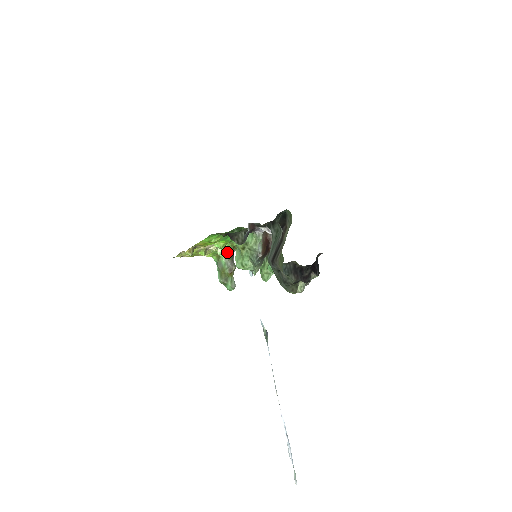
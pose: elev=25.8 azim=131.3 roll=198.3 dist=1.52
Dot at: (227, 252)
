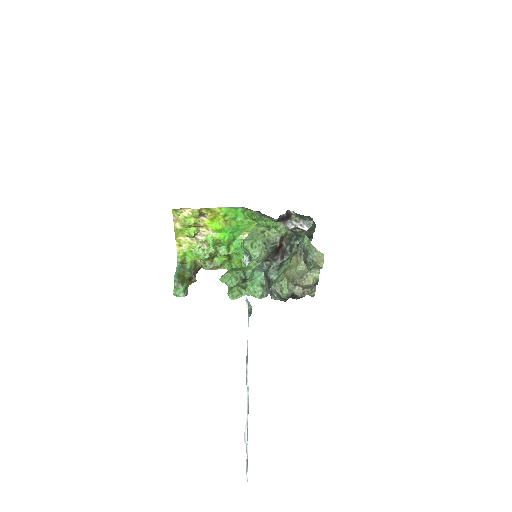
Dot at: (210, 253)
